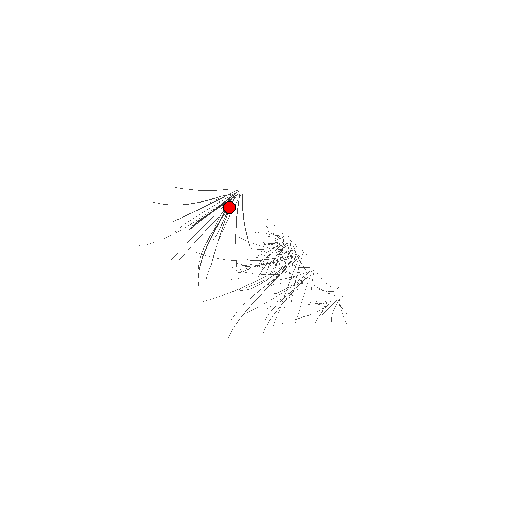
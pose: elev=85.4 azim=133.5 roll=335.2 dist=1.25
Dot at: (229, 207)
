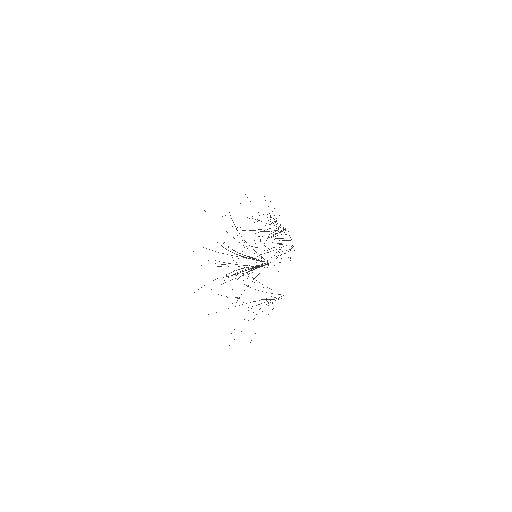
Dot at: (256, 252)
